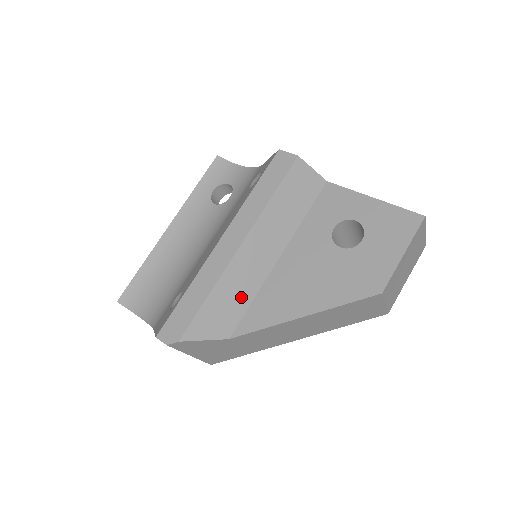
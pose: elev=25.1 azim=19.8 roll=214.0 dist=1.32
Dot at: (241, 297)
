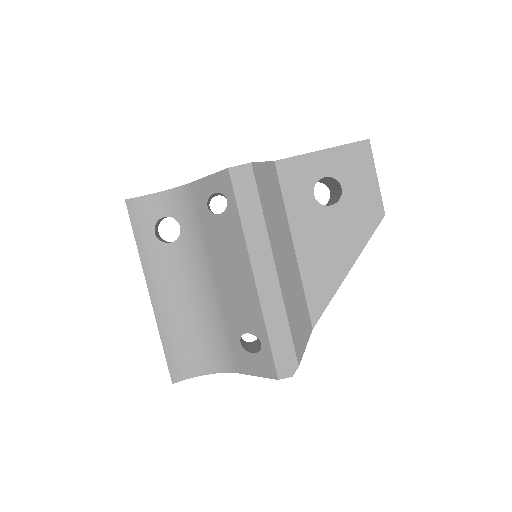
Dot at: (299, 298)
